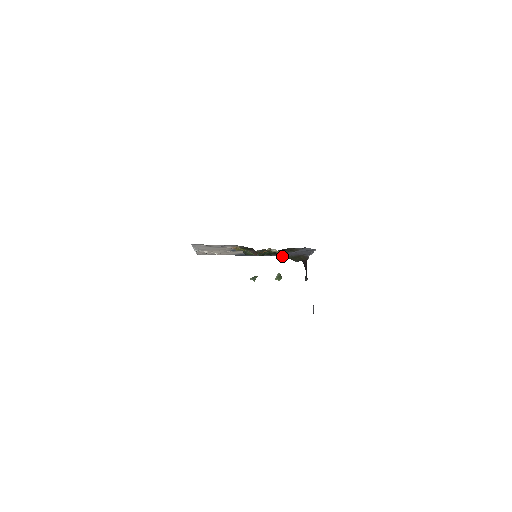
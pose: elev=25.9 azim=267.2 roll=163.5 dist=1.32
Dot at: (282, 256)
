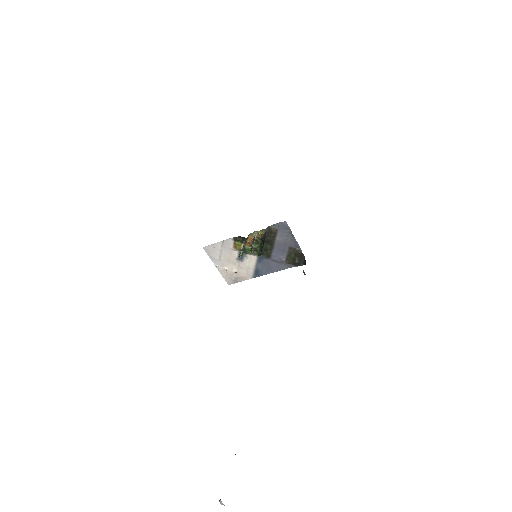
Dot at: (283, 259)
